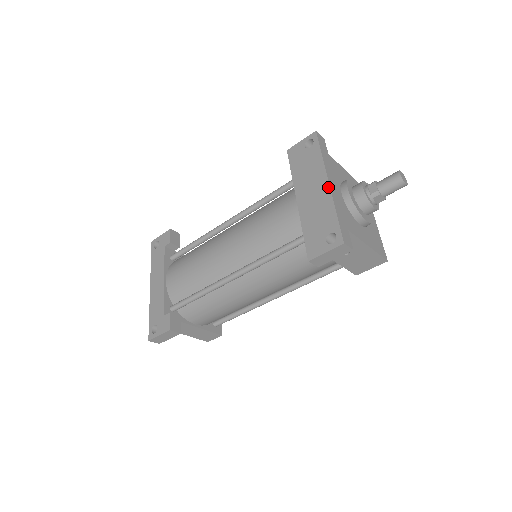
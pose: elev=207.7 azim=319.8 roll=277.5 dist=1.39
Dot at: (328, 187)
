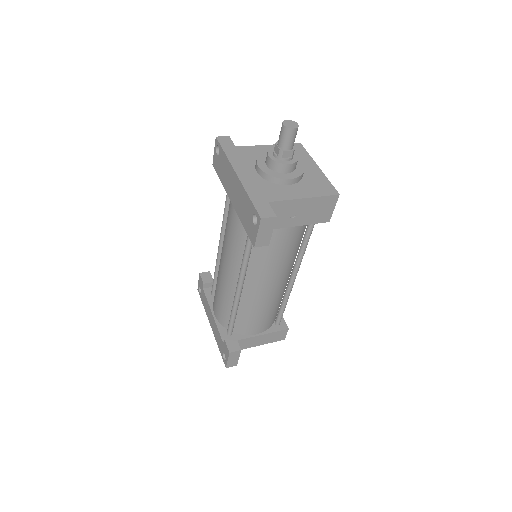
Dot at: (237, 178)
